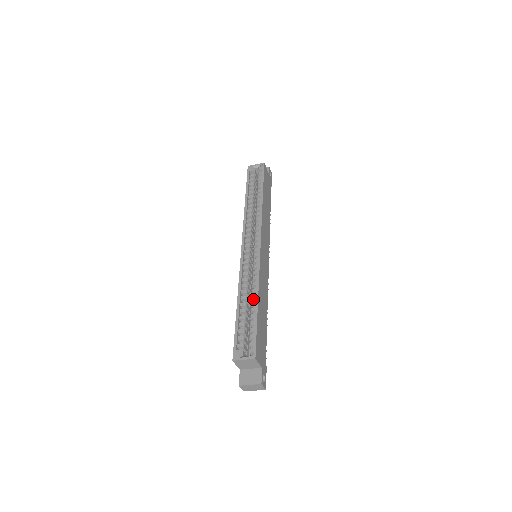
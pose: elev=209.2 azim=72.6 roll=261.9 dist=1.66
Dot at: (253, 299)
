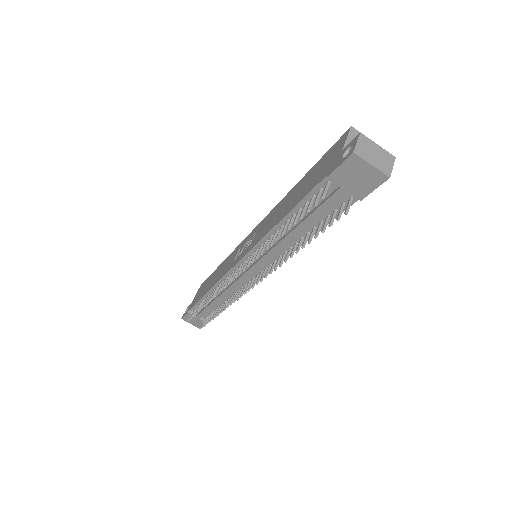
Dot at: occluded
